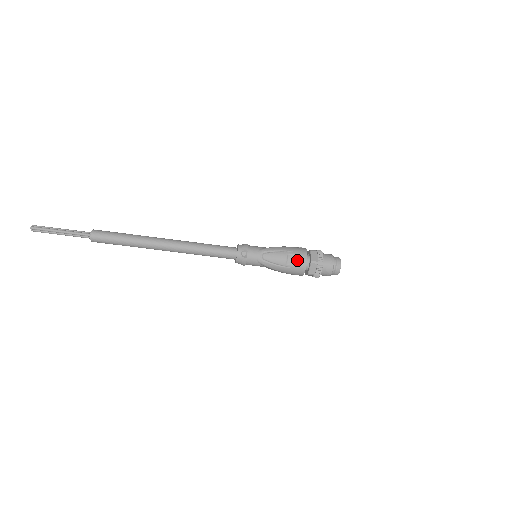
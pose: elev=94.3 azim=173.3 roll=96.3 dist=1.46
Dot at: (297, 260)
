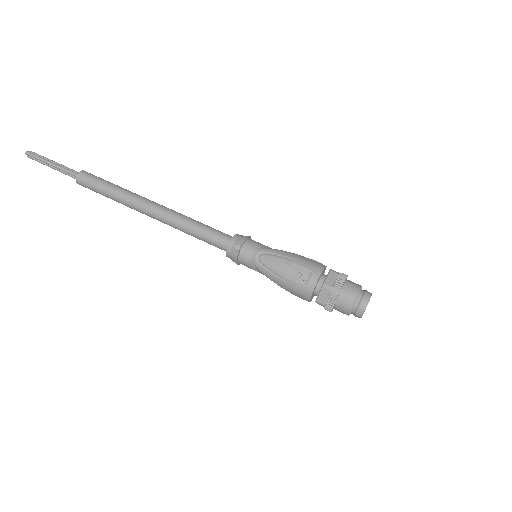
Dot at: (303, 276)
